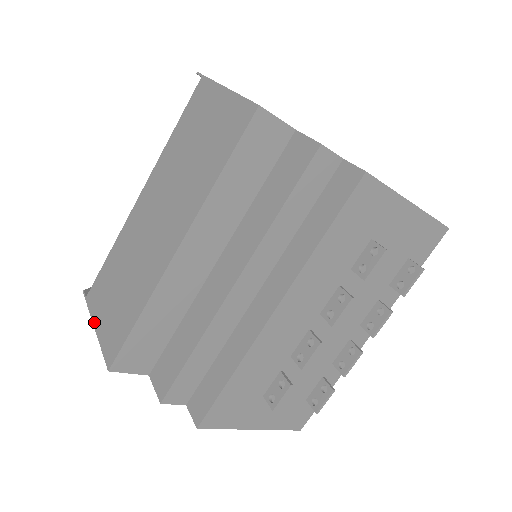
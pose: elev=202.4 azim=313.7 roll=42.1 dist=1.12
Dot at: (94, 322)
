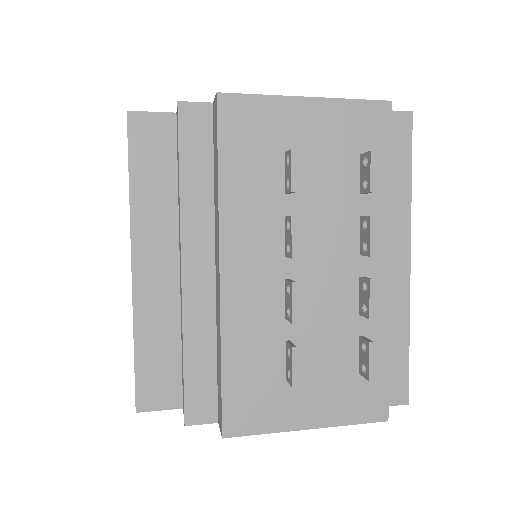
Dot at: occluded
